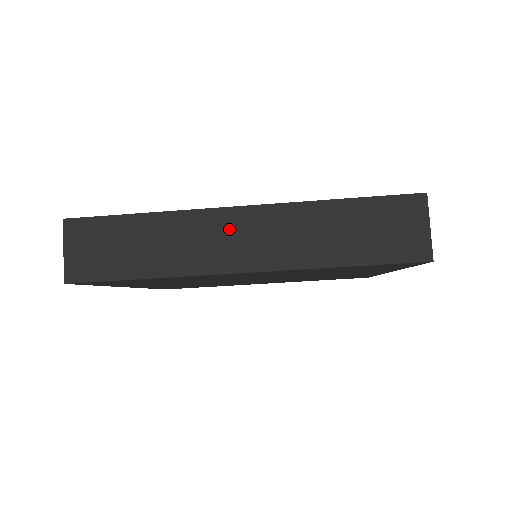
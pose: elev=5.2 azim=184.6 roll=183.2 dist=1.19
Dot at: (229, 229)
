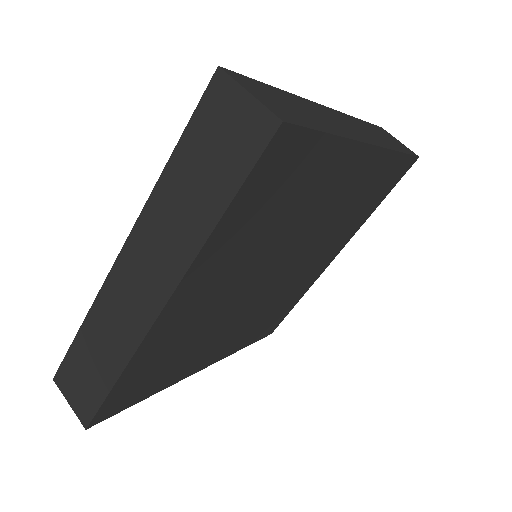
Dot at: (338, 118)
